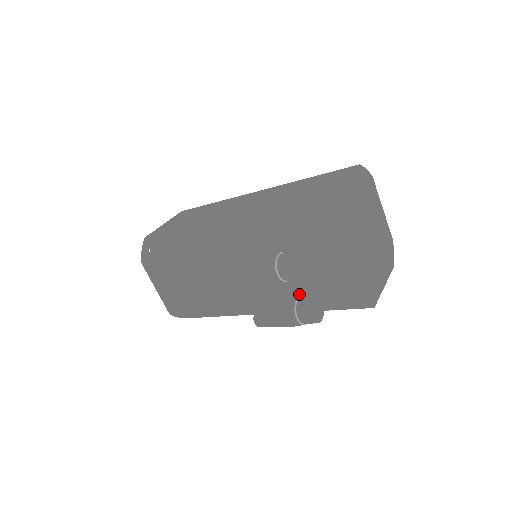
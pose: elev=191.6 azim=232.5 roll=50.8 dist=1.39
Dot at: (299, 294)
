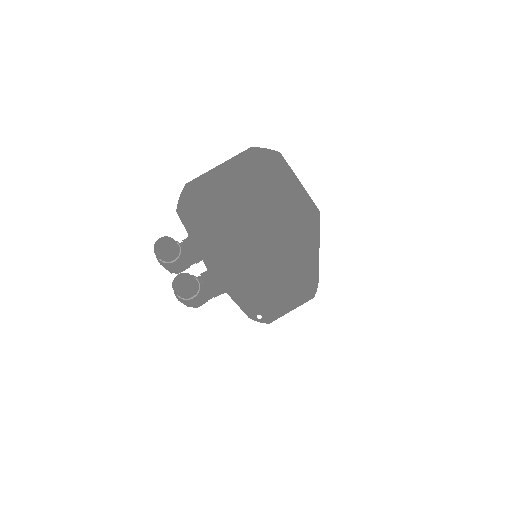
Dot at: (211, 277)
